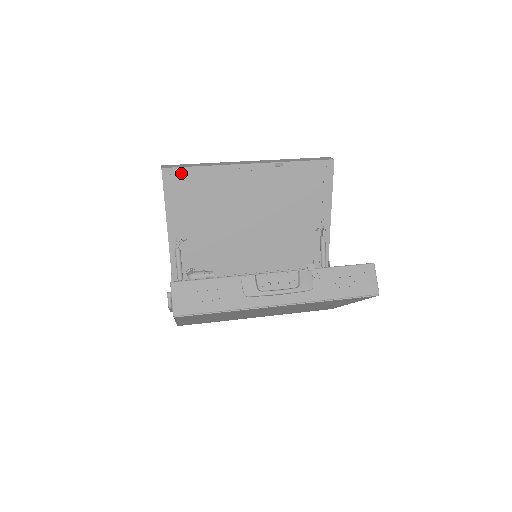
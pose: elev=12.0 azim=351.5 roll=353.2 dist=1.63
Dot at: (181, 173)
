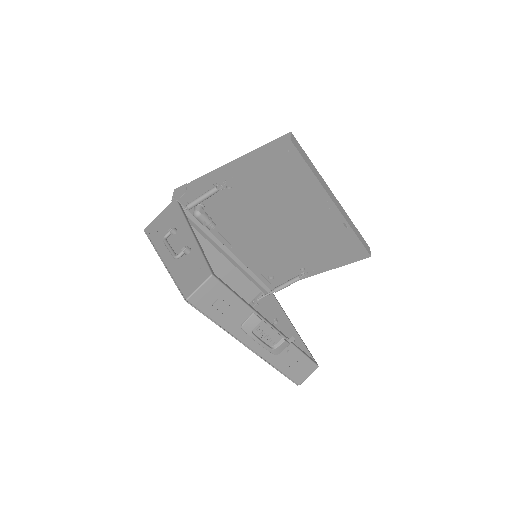
Dot at: (296, 158)
